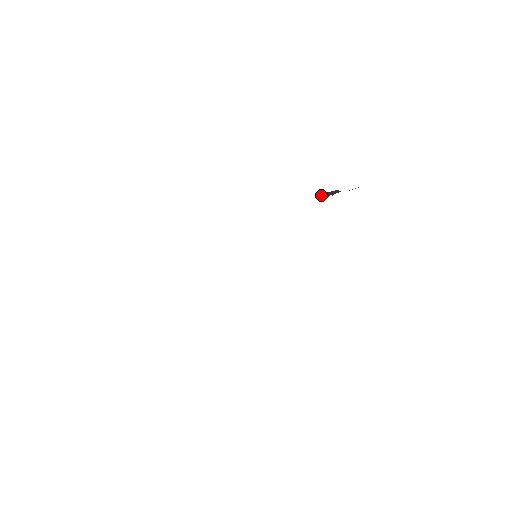
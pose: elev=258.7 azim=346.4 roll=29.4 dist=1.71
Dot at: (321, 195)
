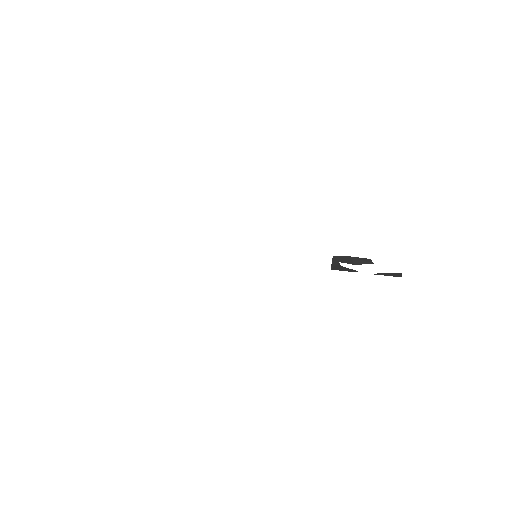
Dot at: (340, 256)
